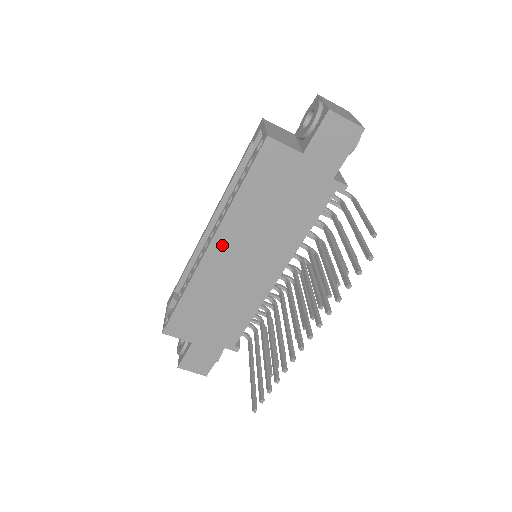
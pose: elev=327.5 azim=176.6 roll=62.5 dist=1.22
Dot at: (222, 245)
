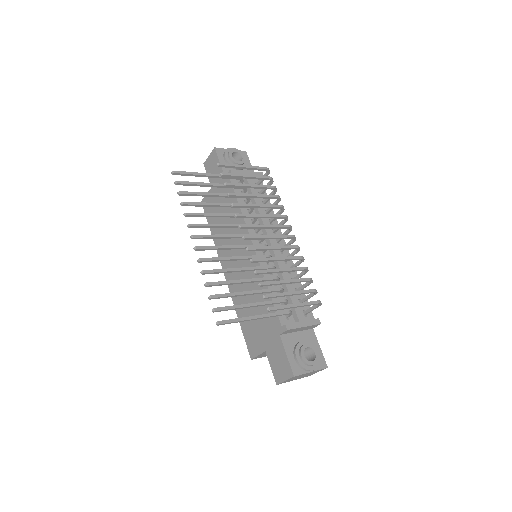
Dot at: (227, 266)
